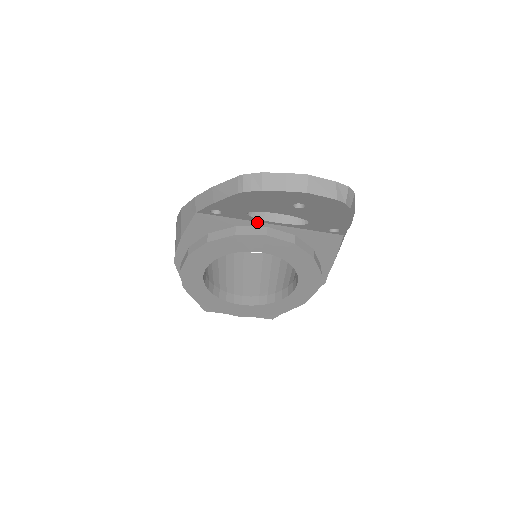
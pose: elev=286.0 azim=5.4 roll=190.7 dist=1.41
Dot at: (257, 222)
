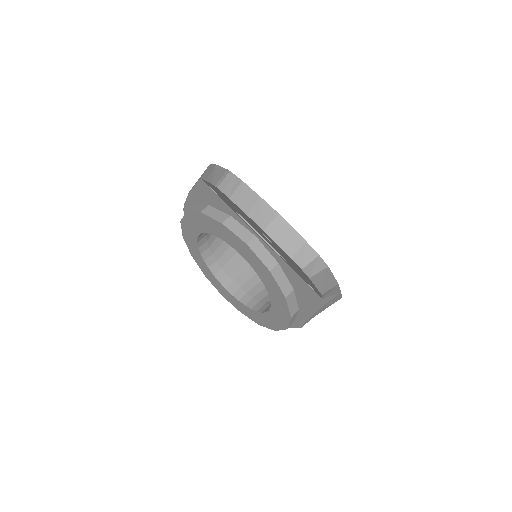
Dot at: (248, 226)
